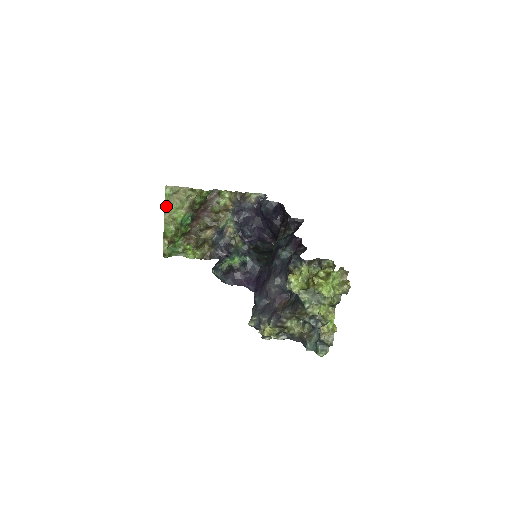
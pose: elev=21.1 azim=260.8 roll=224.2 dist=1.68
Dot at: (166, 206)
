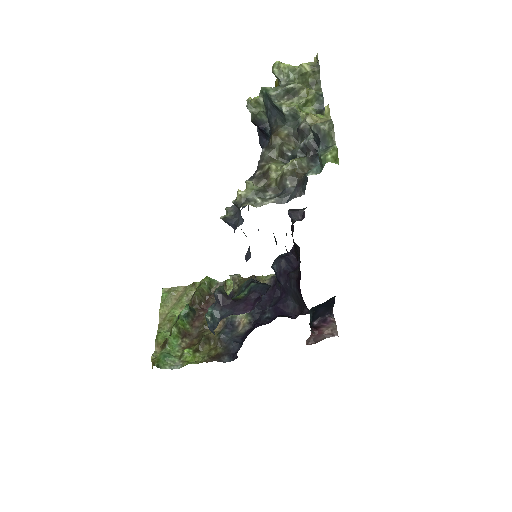
Dot at: (162, 308)
